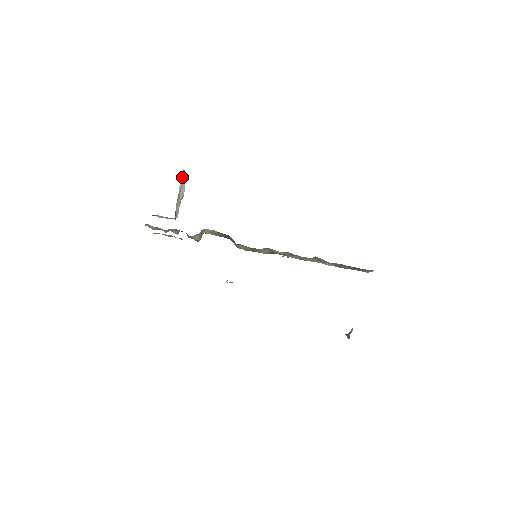
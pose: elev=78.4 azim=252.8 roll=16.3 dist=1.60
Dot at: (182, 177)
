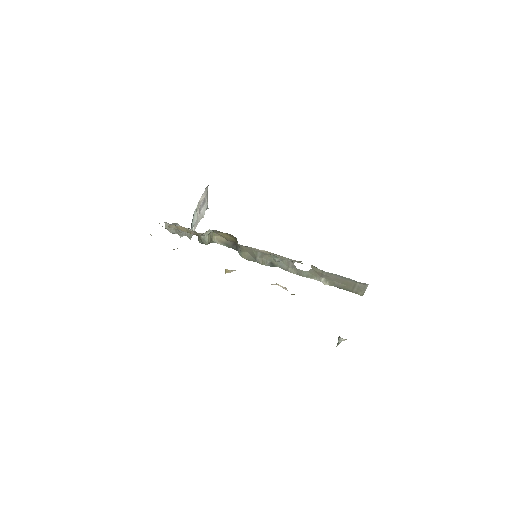
Dot at: (204, 193)
